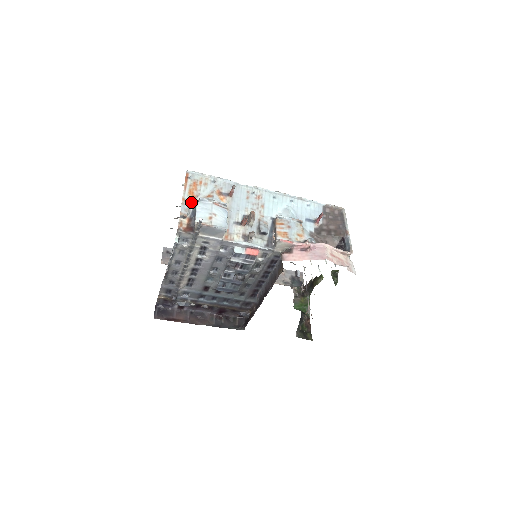
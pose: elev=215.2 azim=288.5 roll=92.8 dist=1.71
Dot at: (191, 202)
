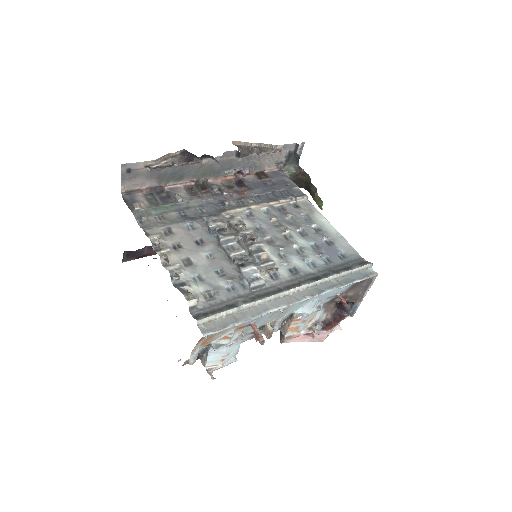
Dot at: (202, 348)
